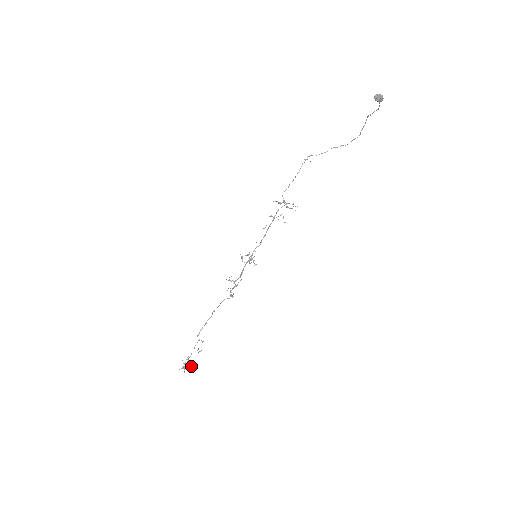
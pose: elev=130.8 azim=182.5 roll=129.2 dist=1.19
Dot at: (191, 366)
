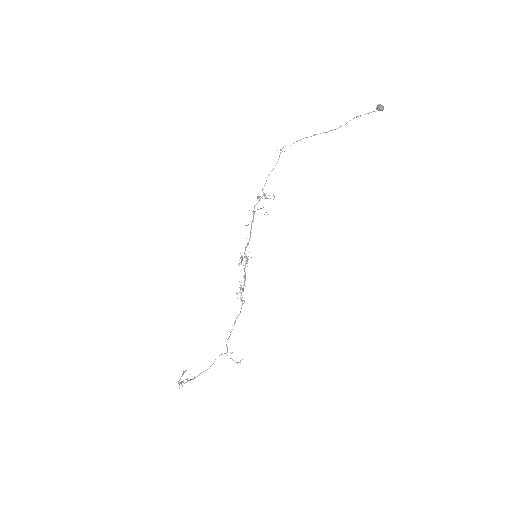
Dot at: occluded
